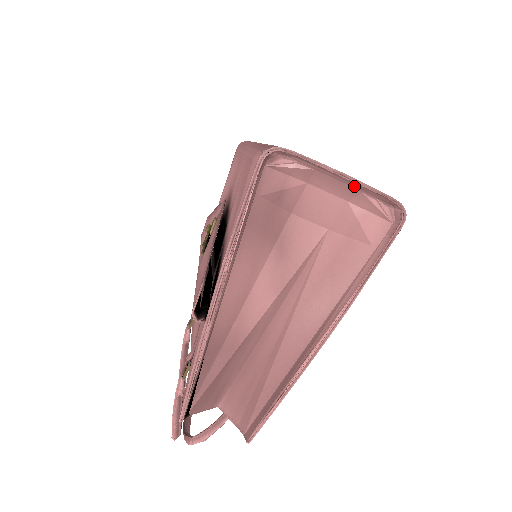
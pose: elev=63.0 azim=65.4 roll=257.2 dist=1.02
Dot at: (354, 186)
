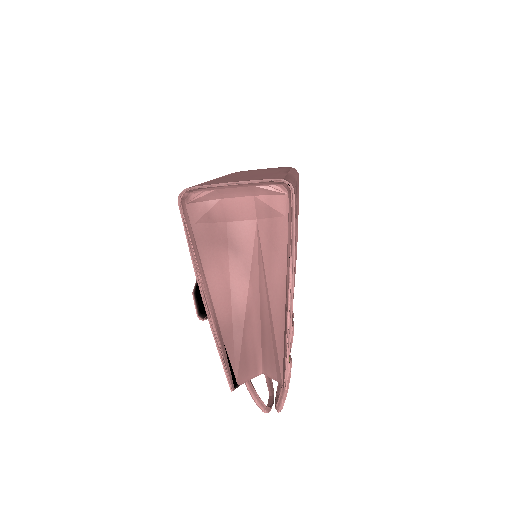
Dot at: (246, 186)
